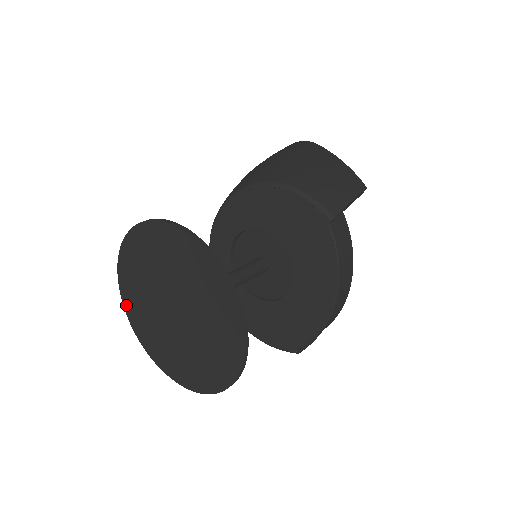
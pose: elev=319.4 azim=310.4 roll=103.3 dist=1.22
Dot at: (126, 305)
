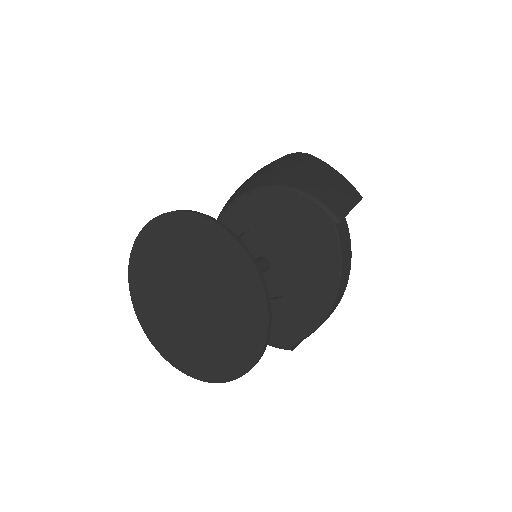
Dot at: (134, 296)
